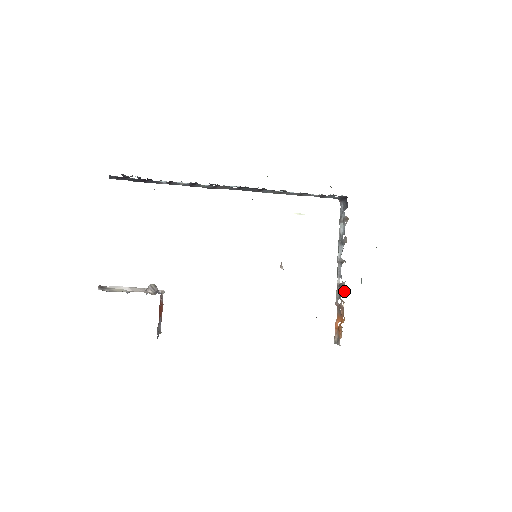
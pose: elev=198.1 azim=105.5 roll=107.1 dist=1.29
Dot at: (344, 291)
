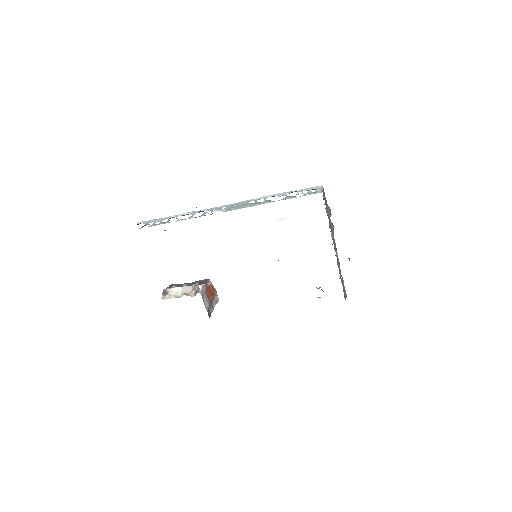
Dot at: (338, 266)
